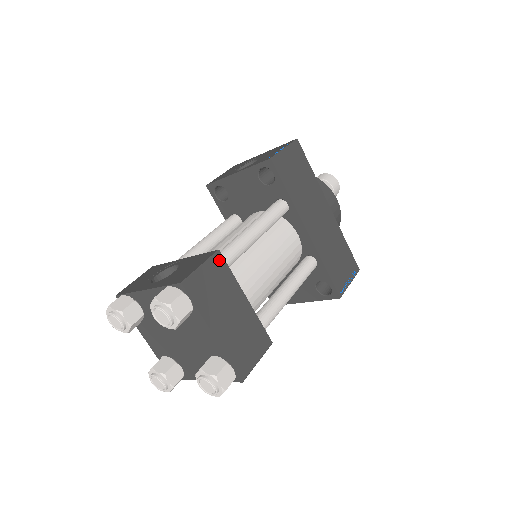
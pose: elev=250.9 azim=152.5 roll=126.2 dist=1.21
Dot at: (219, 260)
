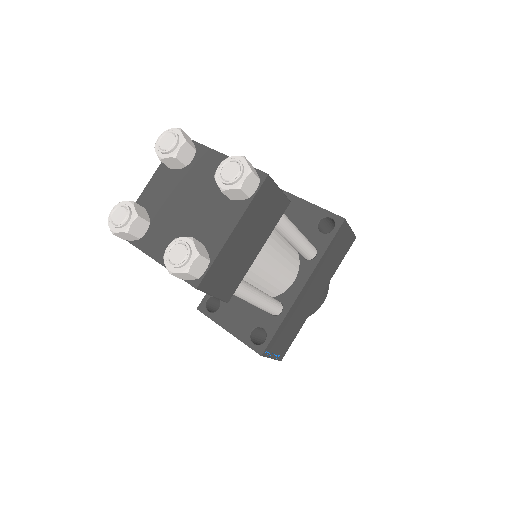
Dot at: (284, 206)
